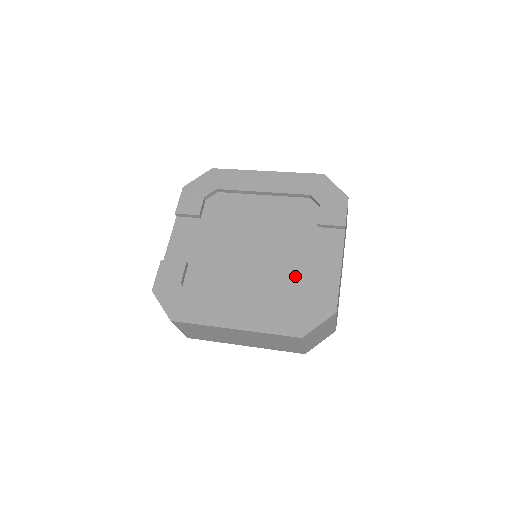
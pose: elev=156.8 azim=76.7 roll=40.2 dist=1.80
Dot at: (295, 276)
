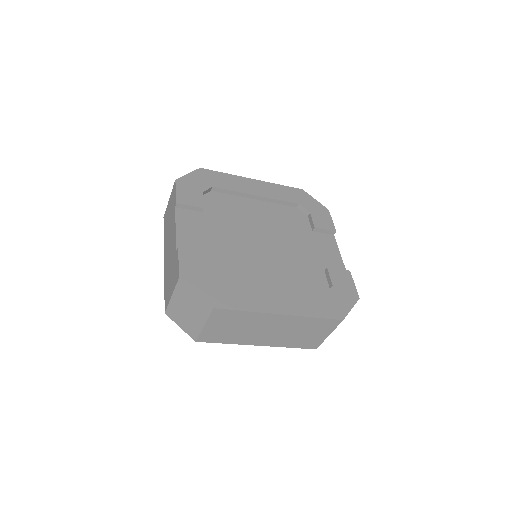
Dot at: (312, 270)
